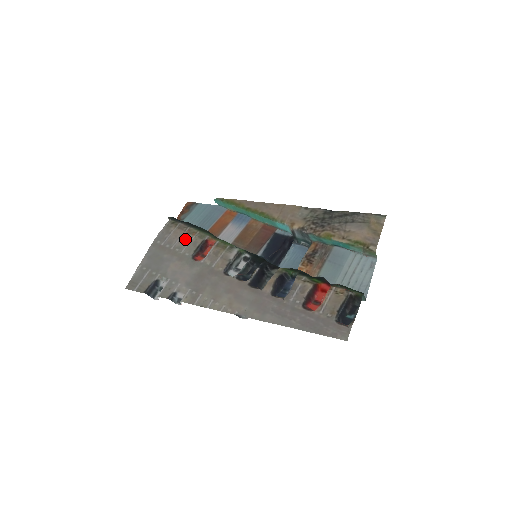
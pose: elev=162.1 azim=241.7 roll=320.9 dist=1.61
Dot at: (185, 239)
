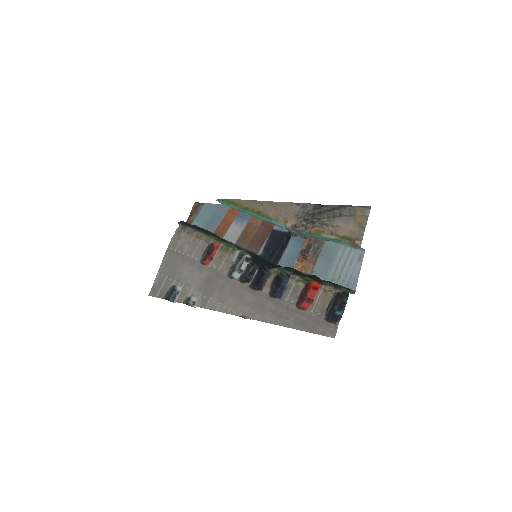
Dot at: (194, 244)
